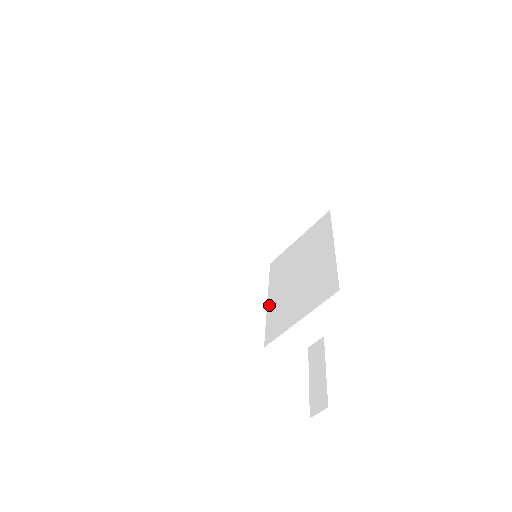
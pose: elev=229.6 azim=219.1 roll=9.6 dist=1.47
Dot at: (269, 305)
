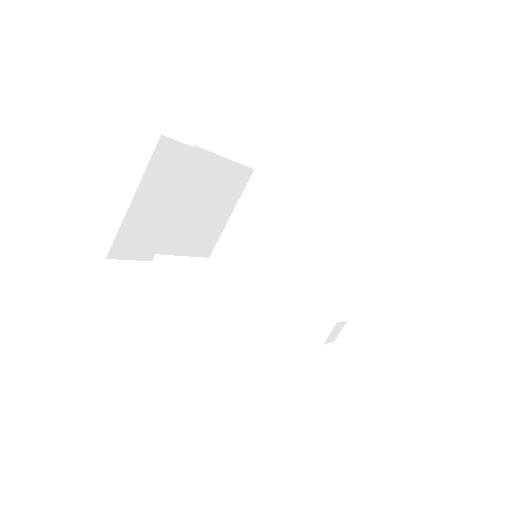
Dot at: (264, 296)
